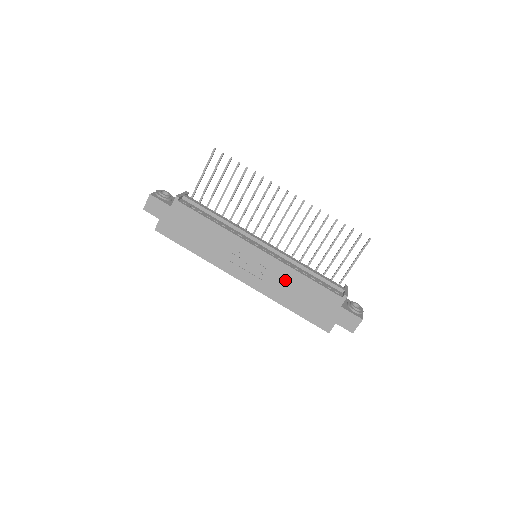
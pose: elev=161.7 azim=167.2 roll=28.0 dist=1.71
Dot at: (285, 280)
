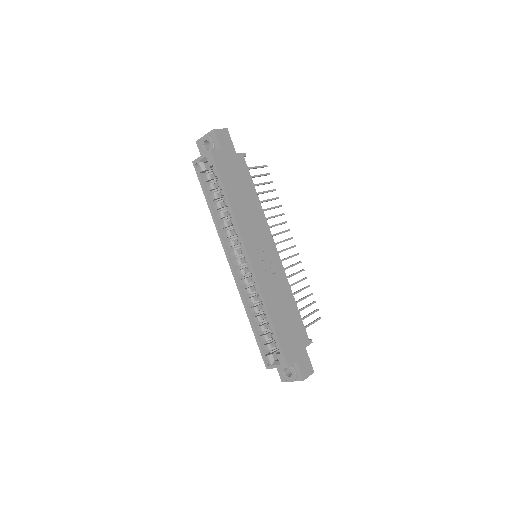
Dot at: (281, 290)
